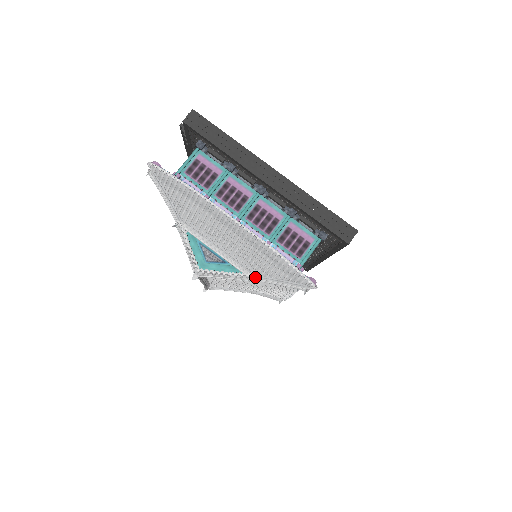
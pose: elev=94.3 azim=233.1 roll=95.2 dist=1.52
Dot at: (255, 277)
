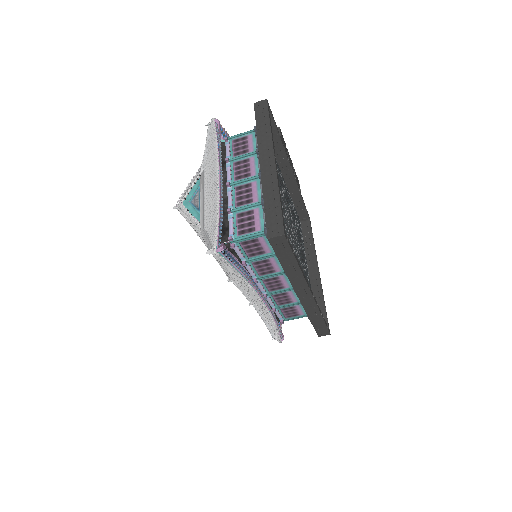
Dot at: (203, 230)
